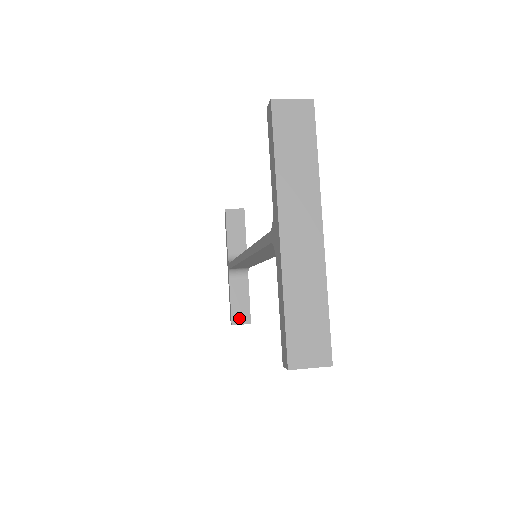
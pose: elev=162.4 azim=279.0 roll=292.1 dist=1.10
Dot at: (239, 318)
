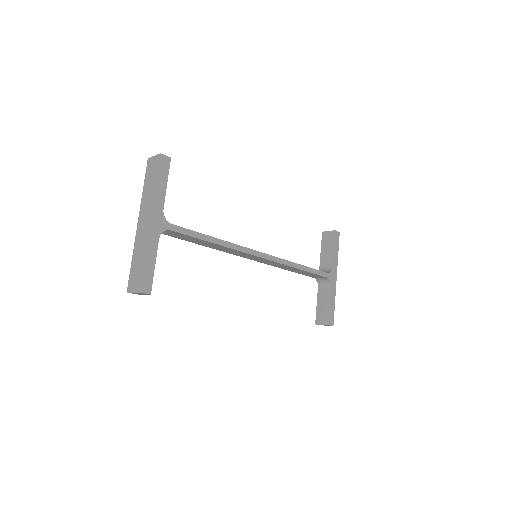
Dot at: (321, 319)
